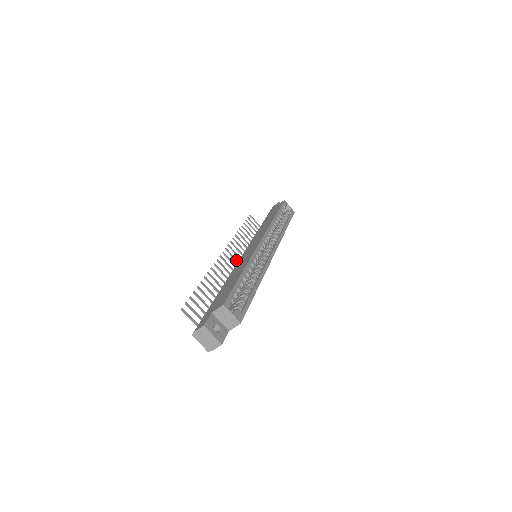
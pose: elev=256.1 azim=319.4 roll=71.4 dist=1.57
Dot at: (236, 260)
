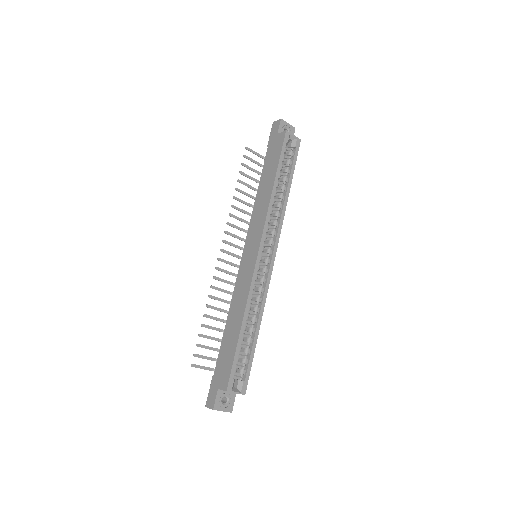
Dot at: (236, 247)
